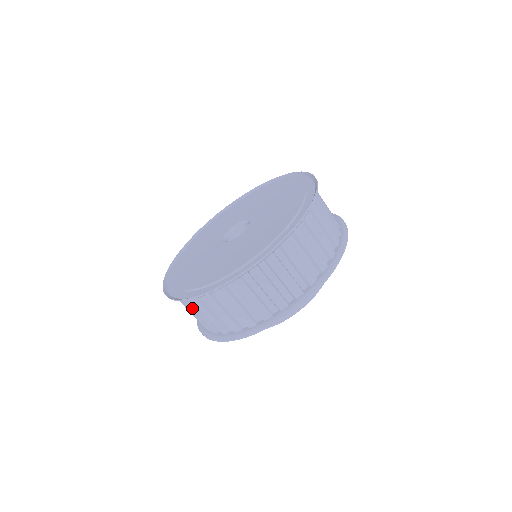
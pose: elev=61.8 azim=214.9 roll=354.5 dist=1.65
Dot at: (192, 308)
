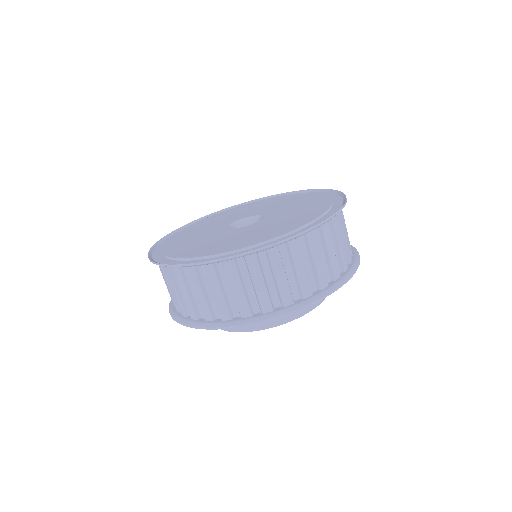
Dot at: occluded
